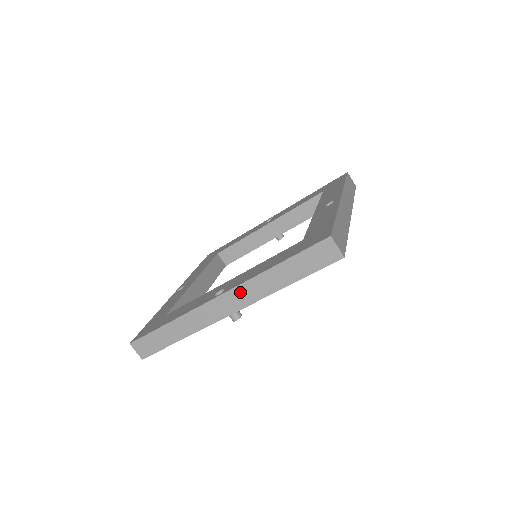
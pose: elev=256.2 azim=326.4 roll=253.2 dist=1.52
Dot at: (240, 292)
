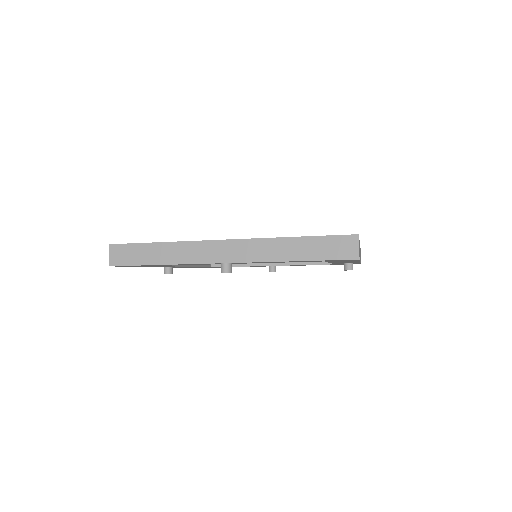
Dot at: (248, 246)
